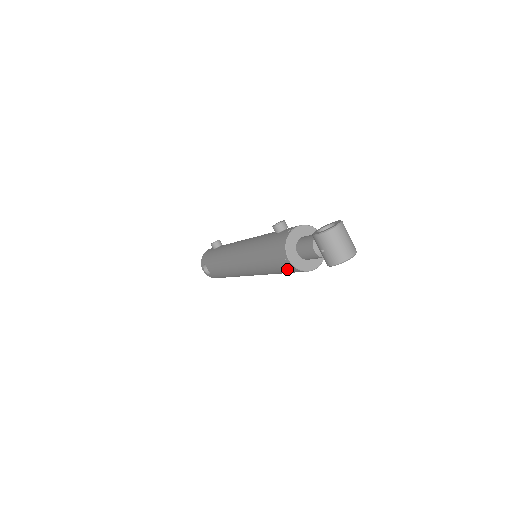
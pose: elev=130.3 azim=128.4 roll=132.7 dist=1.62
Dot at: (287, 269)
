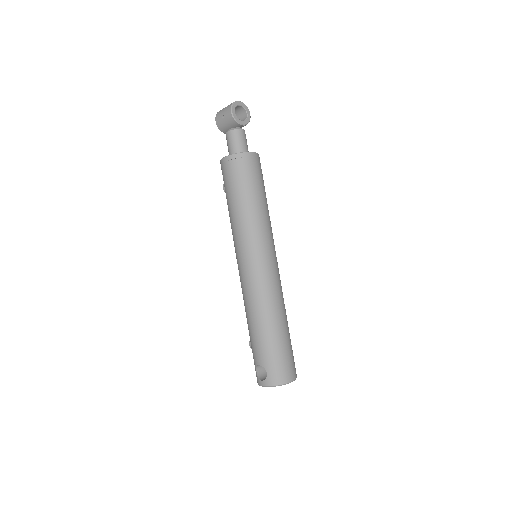
Dot at: (235, 171)
